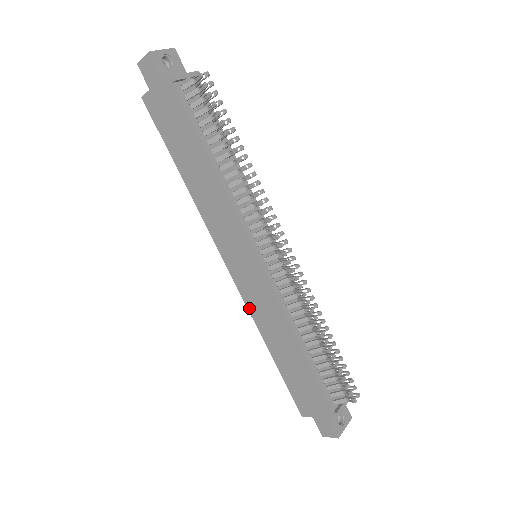
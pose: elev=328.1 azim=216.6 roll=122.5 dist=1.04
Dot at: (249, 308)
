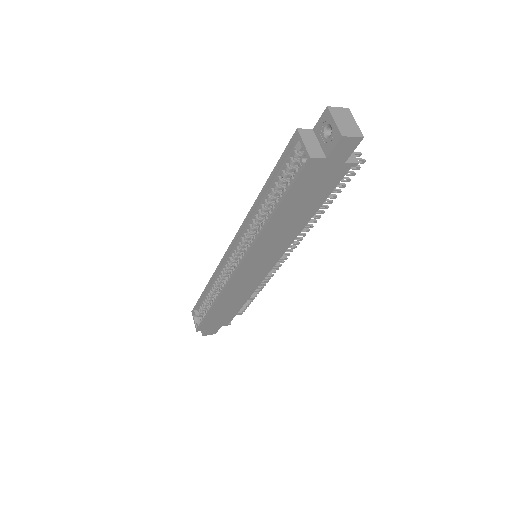
Dot at: (226, 289)
